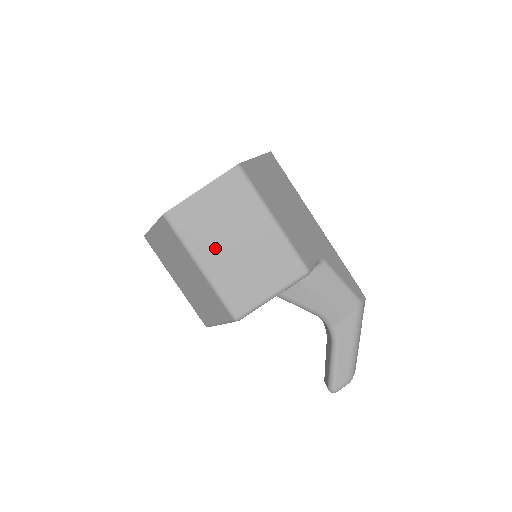
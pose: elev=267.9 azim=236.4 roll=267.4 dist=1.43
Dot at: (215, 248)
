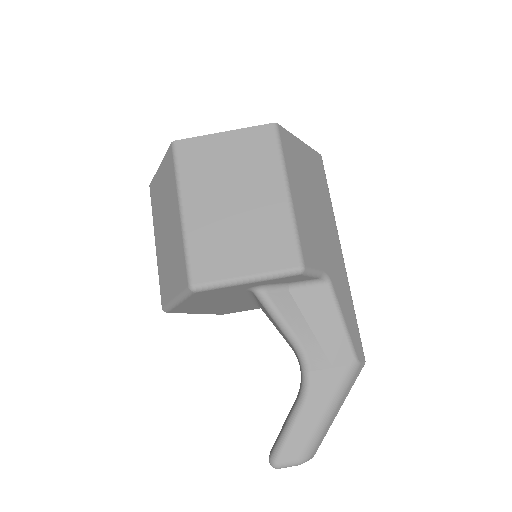
Dot at: (208, 197)
